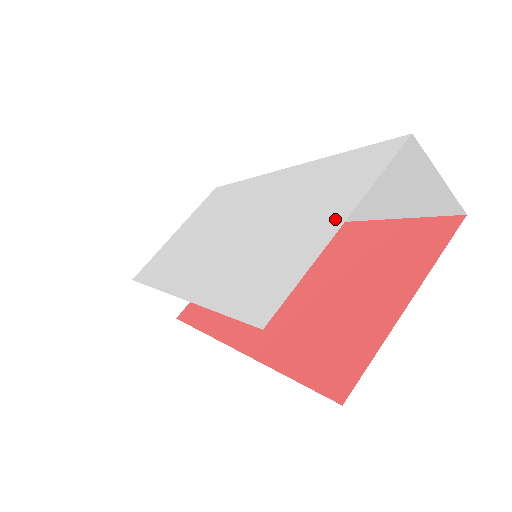
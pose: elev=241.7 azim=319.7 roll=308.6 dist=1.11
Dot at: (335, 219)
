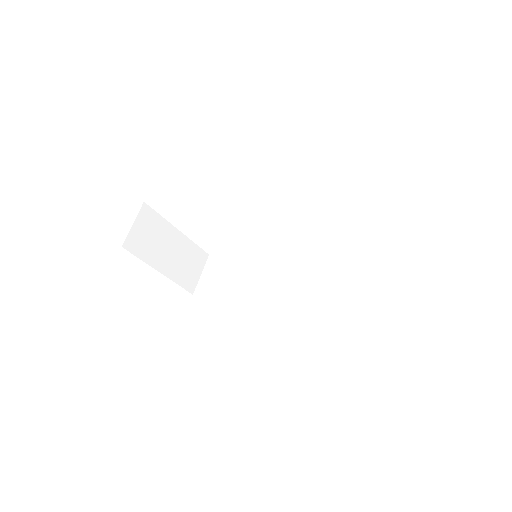
Dot at: occluded
